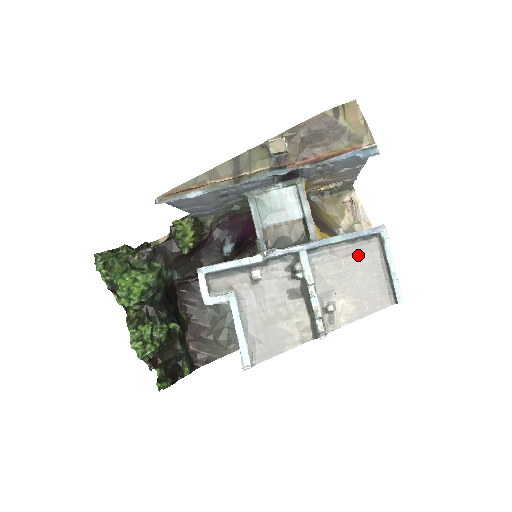
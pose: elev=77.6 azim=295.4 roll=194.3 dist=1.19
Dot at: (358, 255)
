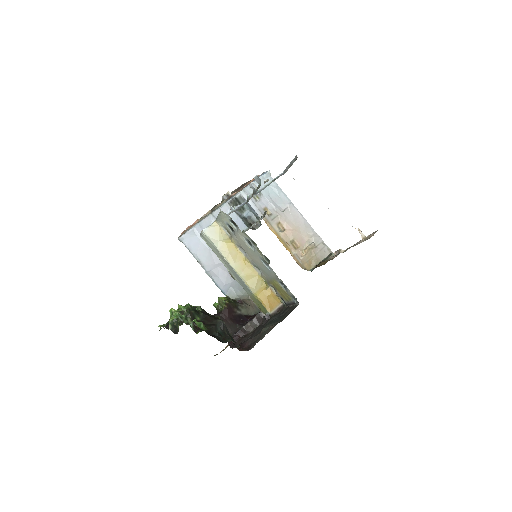
Dot at: occluded
